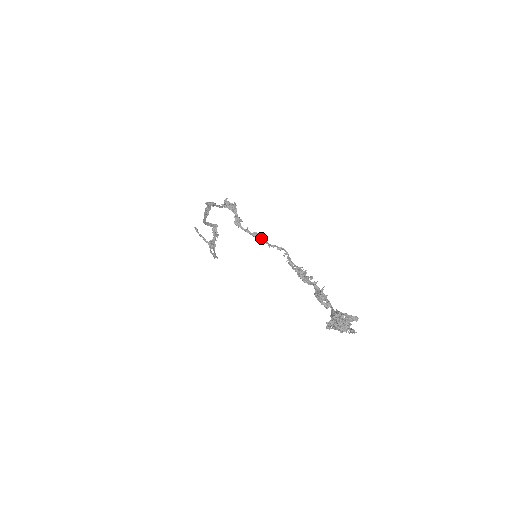
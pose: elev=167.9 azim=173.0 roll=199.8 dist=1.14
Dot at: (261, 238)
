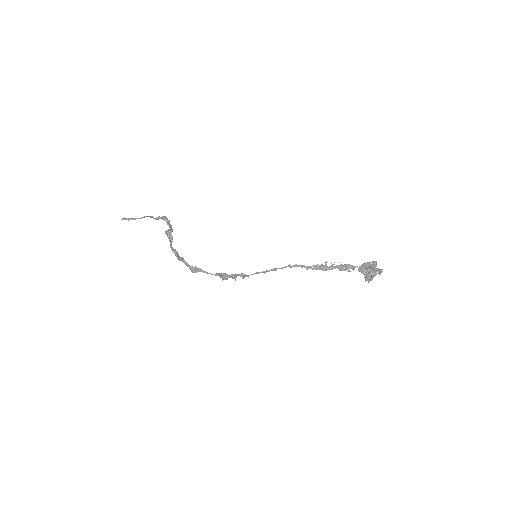
Dot at: (271, 270)
